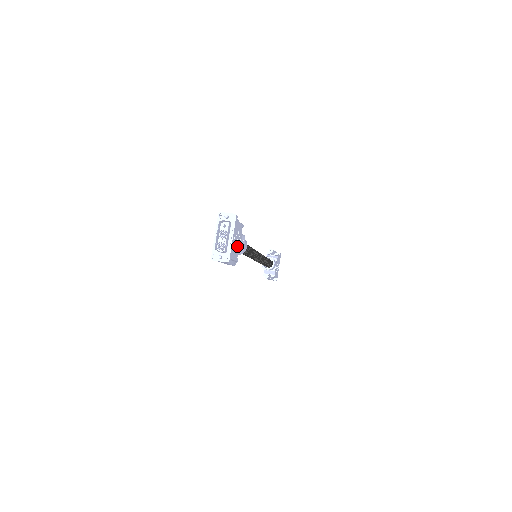
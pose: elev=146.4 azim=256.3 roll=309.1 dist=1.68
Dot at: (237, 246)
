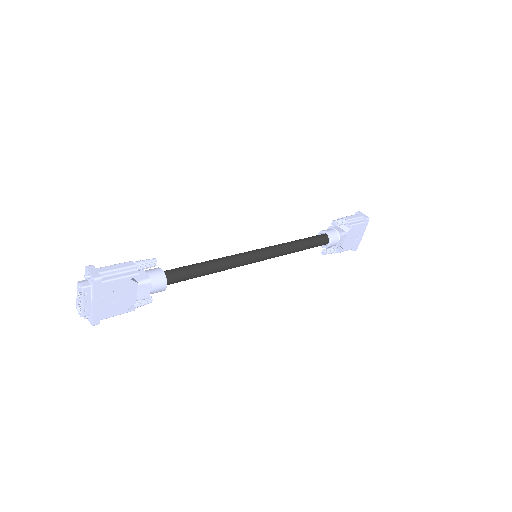
Dot at: (123, 300)
